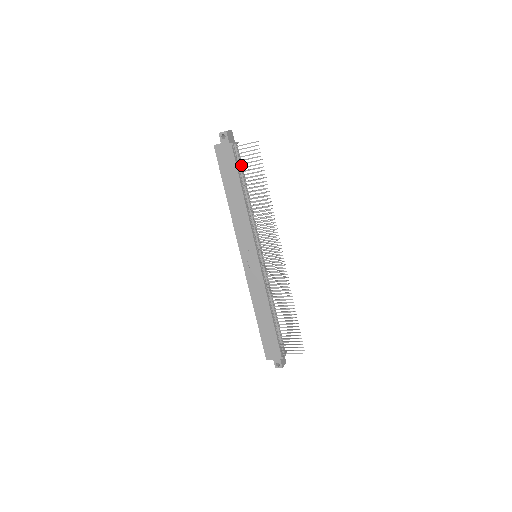
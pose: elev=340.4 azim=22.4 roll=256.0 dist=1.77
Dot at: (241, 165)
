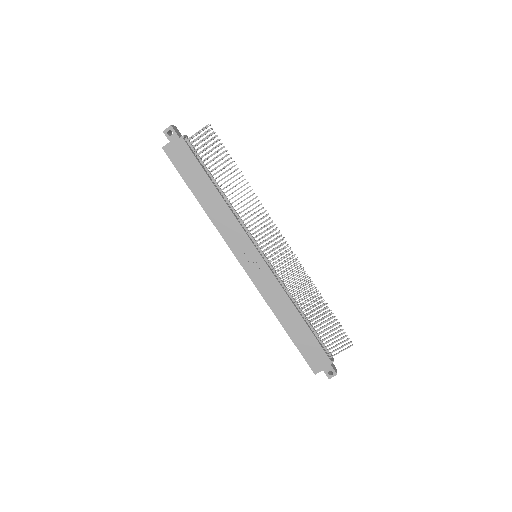
Dot at: (201, 159)
